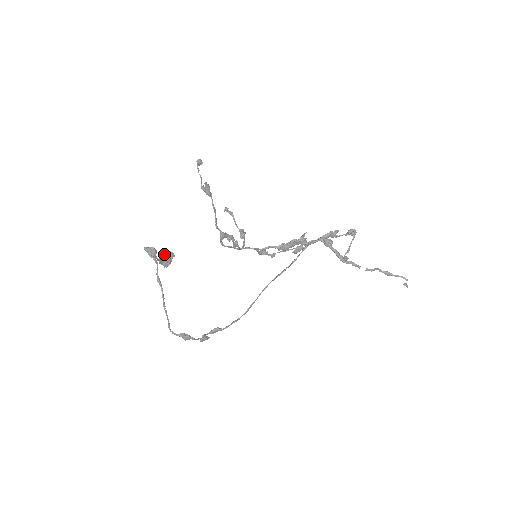
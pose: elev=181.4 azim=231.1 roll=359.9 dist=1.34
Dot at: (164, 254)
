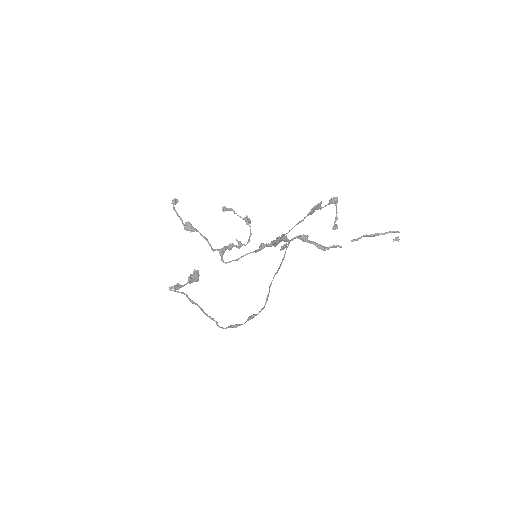
Dot at: (190, 275)
